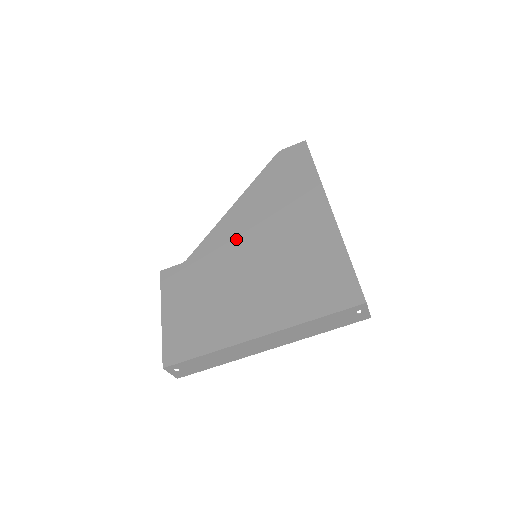
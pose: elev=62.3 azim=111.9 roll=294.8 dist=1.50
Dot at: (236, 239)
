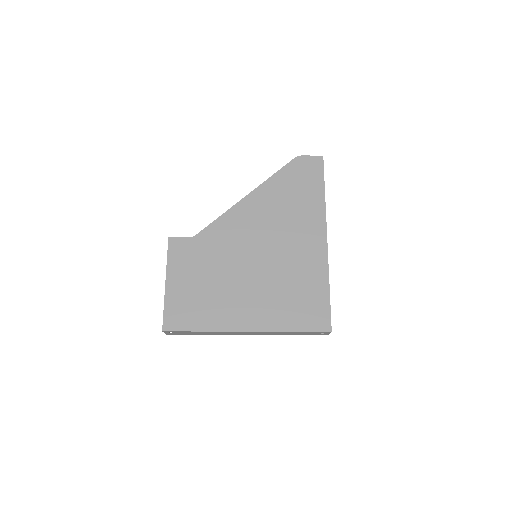
Dot at: (243, 234)
